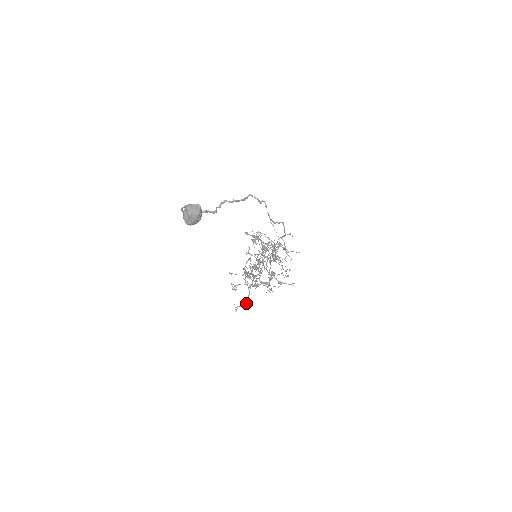
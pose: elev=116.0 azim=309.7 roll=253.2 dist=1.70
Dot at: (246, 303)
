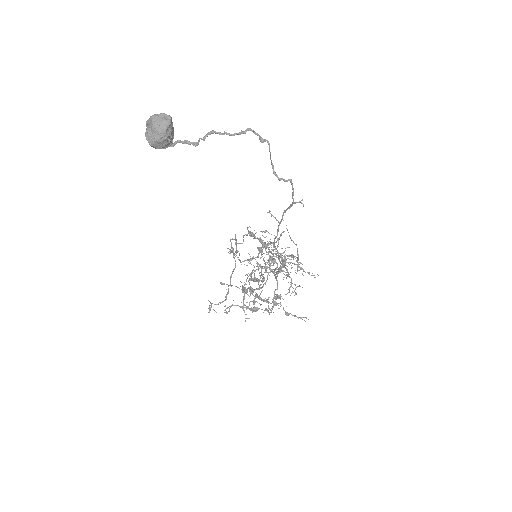
Dot at: (225, 299)
